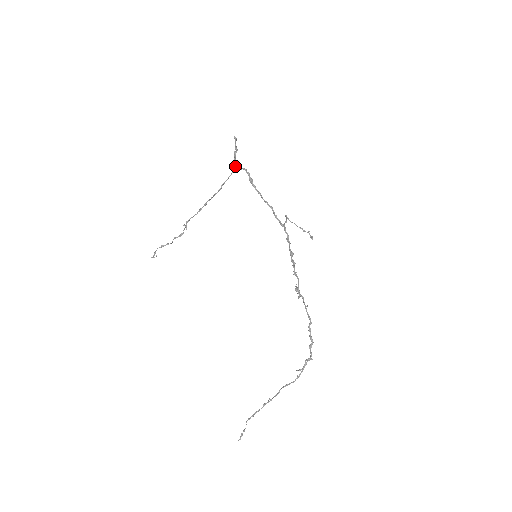
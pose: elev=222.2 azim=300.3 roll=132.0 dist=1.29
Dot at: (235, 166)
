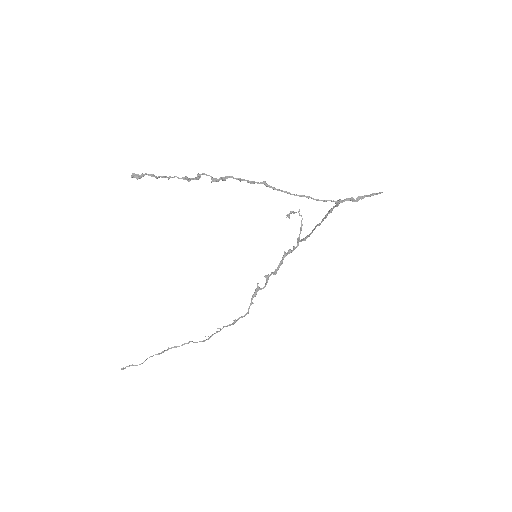
Dot at: occluded
